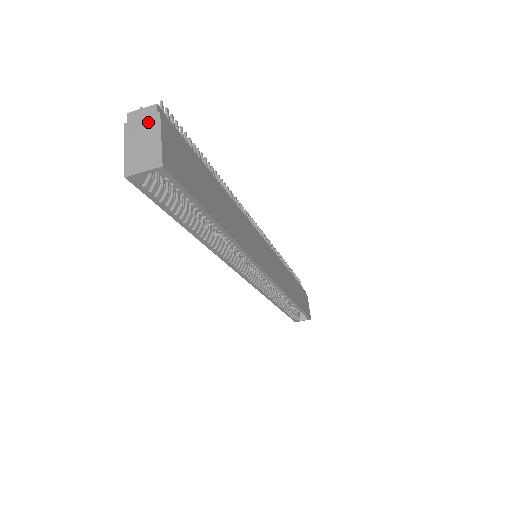
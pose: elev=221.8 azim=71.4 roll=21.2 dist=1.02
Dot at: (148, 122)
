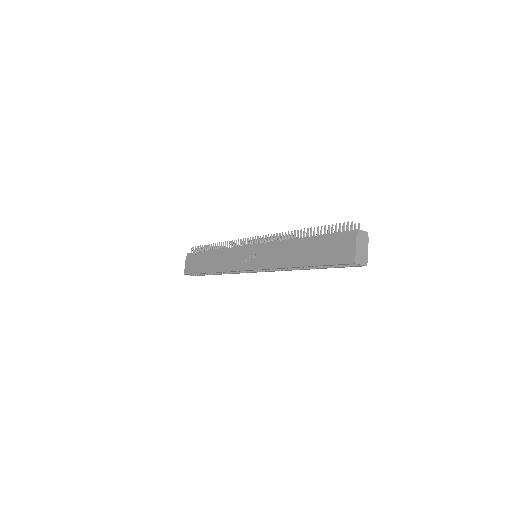
Dot at: (365, 240)
